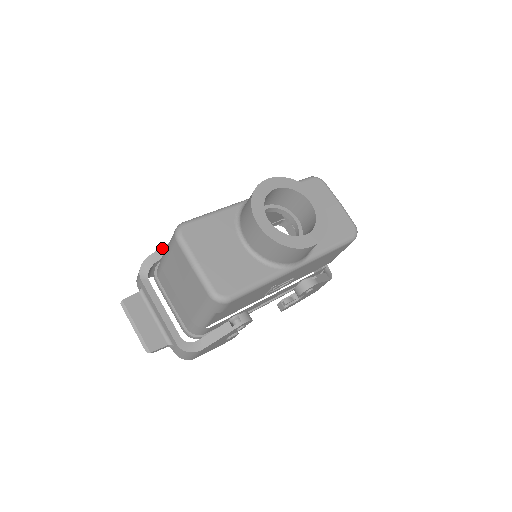
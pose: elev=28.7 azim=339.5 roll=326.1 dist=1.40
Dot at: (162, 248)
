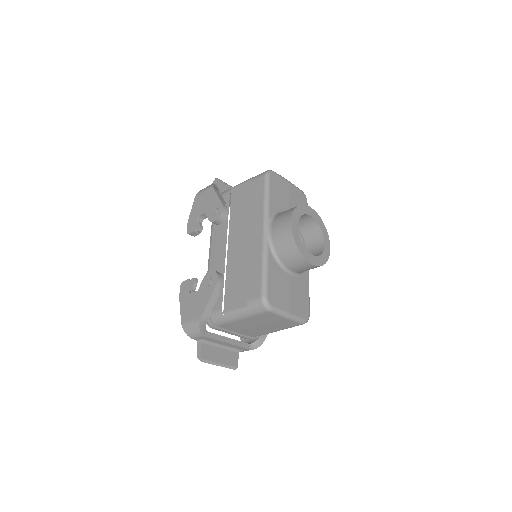
Dot at: (207, 306)
